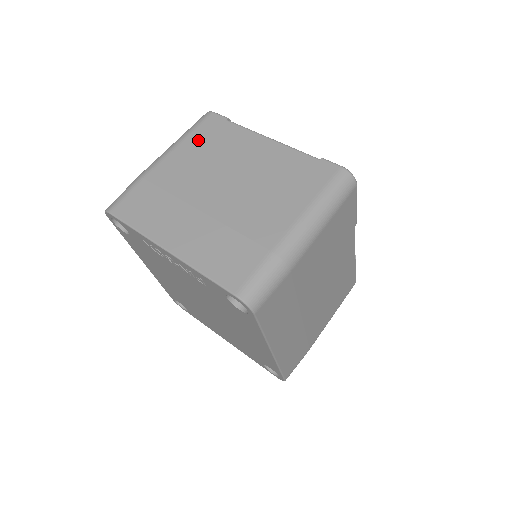
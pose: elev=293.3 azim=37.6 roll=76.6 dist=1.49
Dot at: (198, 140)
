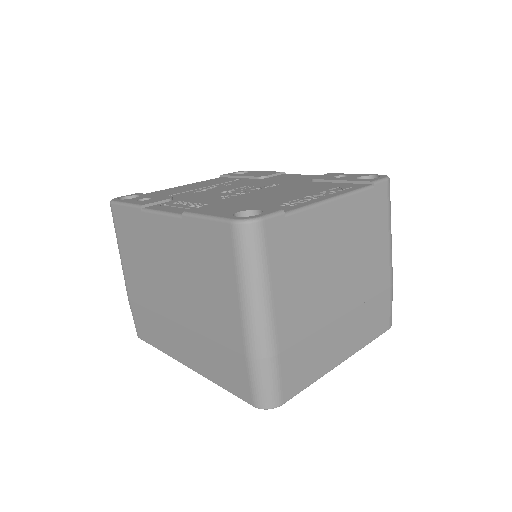
Dot at: (284, 267)
